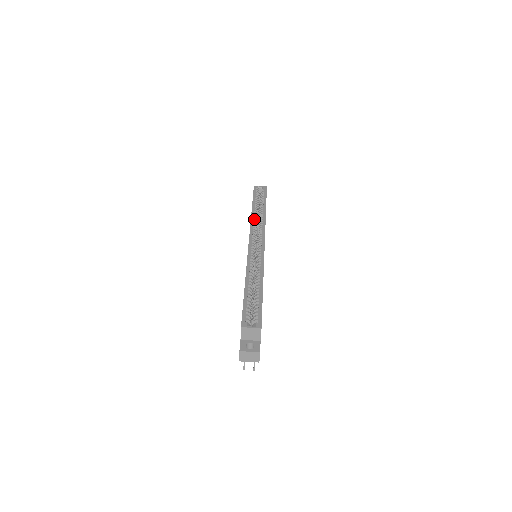
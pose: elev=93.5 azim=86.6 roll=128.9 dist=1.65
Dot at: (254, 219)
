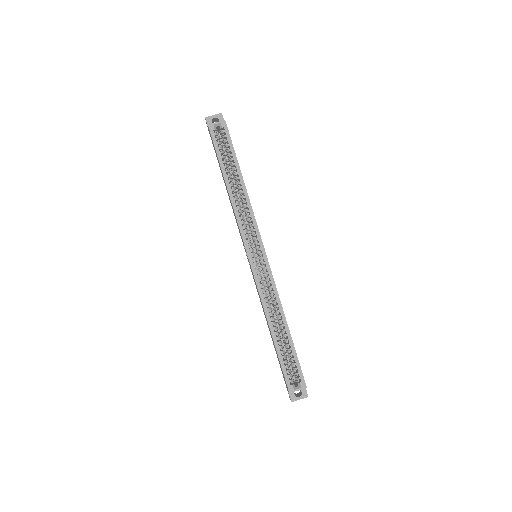
Dot at: (238, 210)
